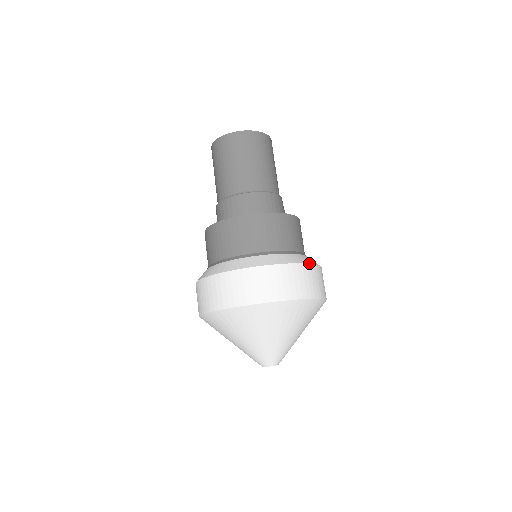
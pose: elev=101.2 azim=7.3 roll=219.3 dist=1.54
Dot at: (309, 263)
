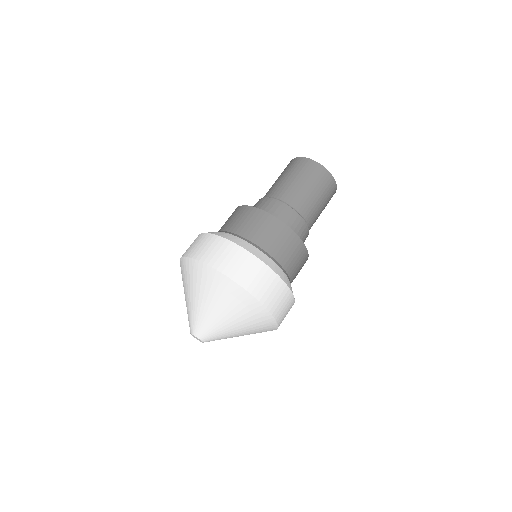
Dot at: (281, 277)
